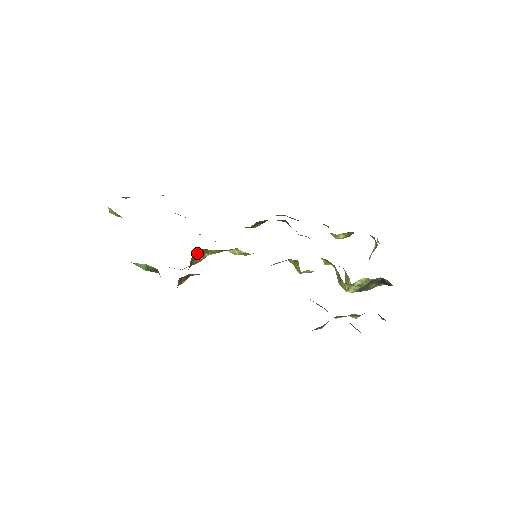
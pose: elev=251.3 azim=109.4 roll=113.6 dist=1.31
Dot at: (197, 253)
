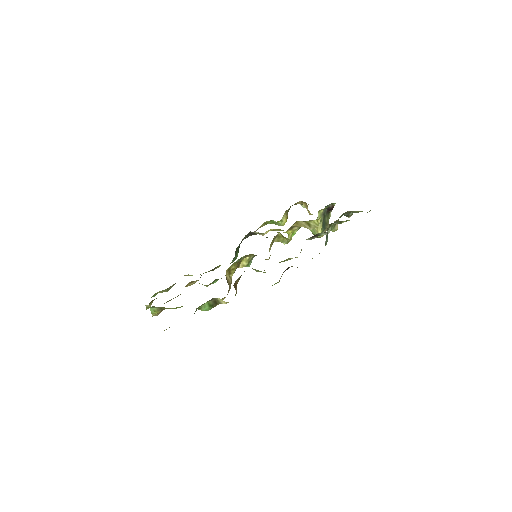
Dot at: (226, 277)
